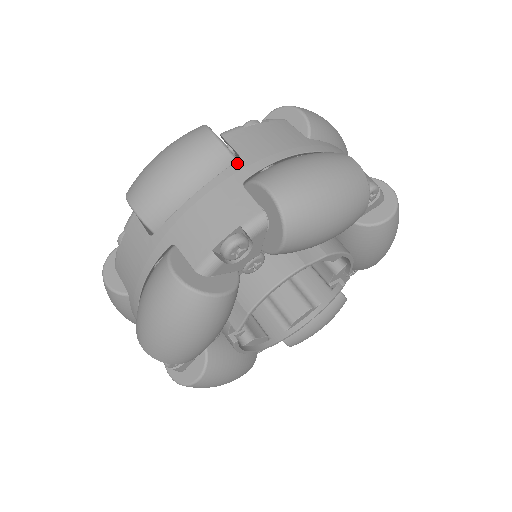
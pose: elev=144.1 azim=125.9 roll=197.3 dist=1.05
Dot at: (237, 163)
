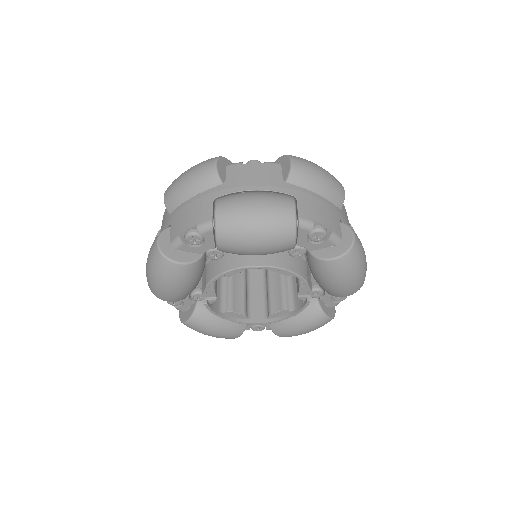
Dot at: (220, 186)
